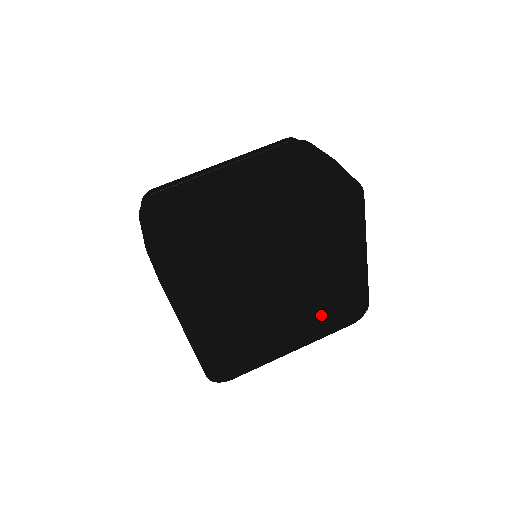
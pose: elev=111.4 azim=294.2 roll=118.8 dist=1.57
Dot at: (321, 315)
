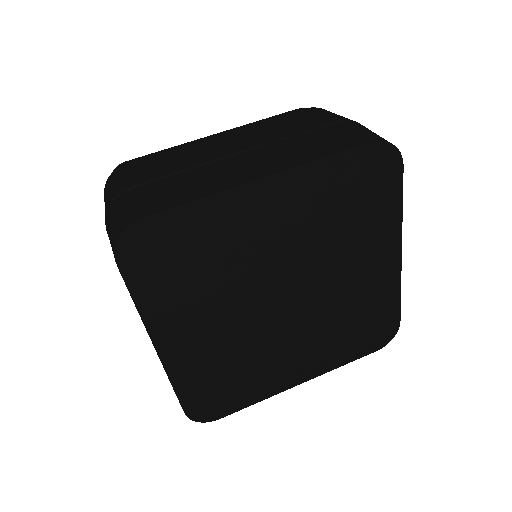
Dot at: (339, 335)
